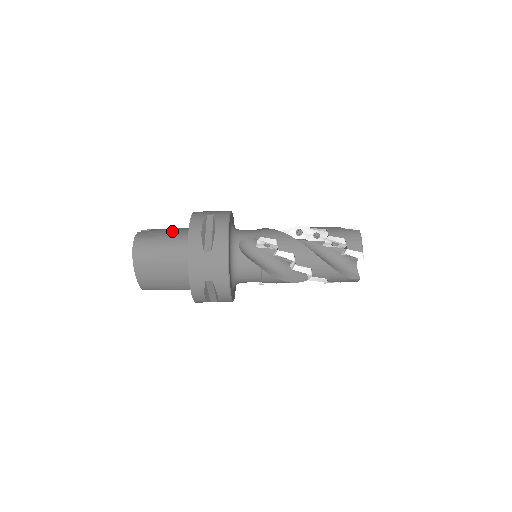
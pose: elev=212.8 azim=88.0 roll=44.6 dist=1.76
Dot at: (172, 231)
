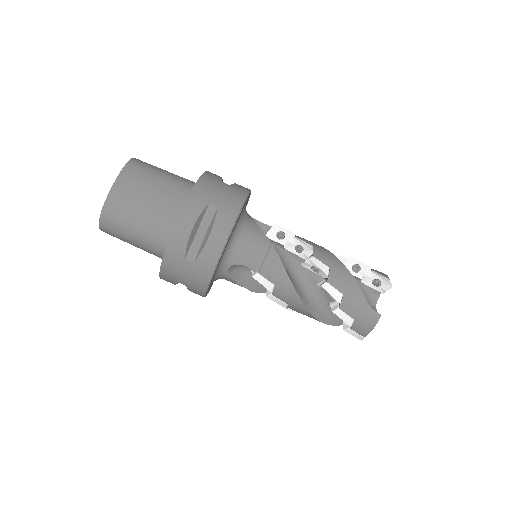
Dot at: occluded
